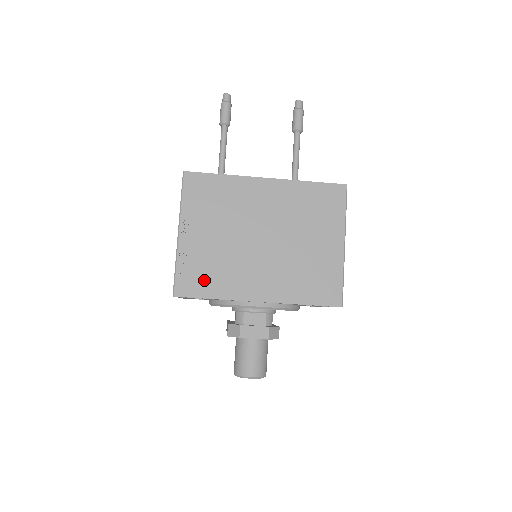
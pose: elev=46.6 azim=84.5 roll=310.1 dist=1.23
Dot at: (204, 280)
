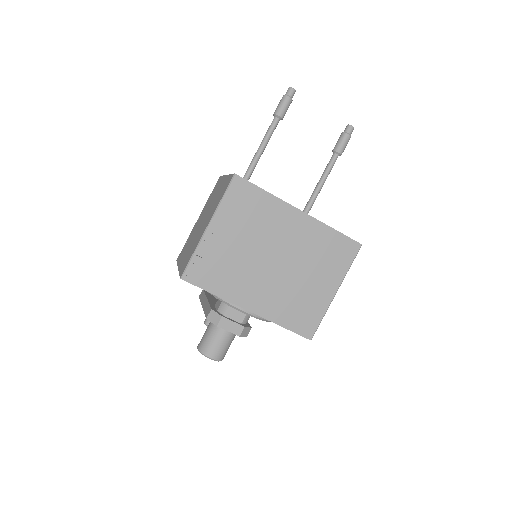
Dot at: (212, 276)
